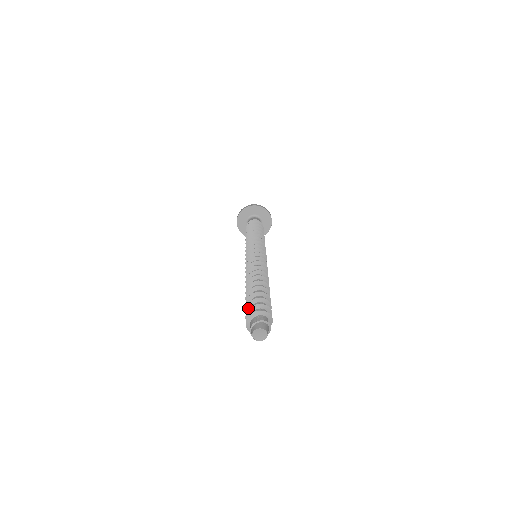
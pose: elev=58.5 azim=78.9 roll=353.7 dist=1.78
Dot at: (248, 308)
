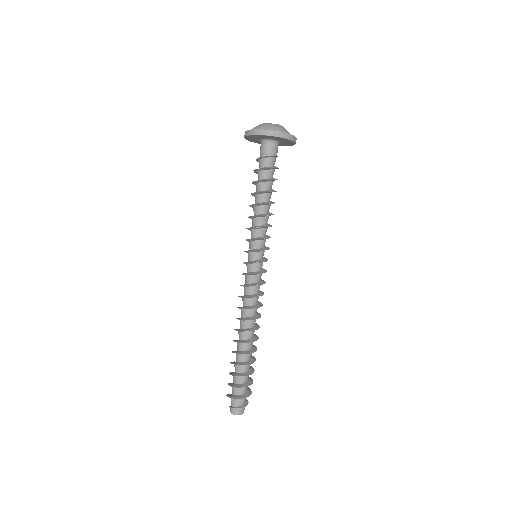
Dot at: occluded
